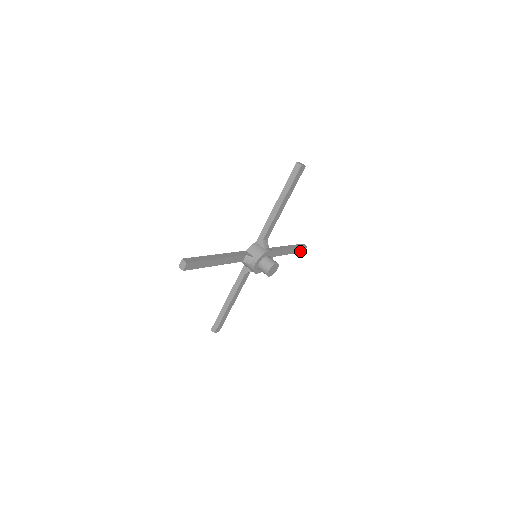
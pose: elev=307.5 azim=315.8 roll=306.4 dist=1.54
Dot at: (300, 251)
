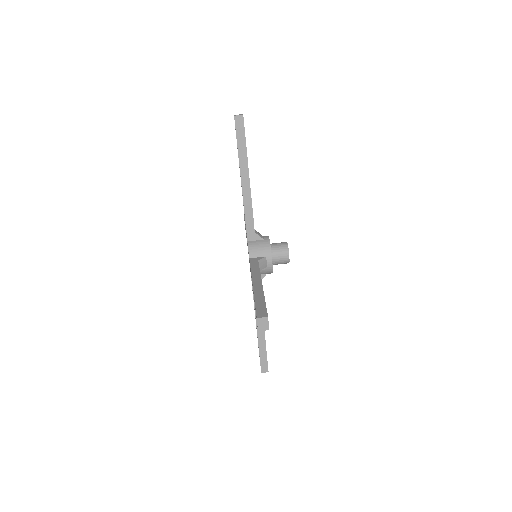
Dot at: occluded
